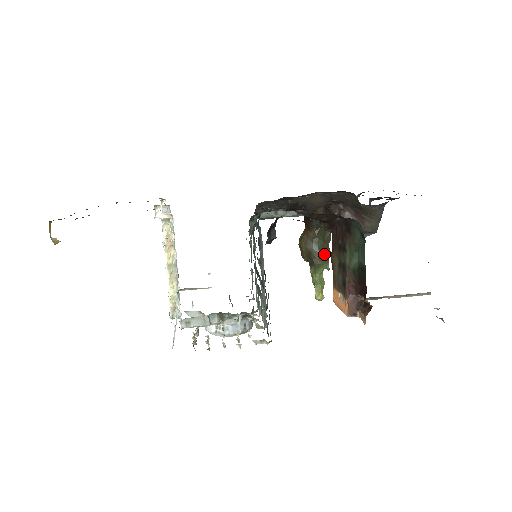
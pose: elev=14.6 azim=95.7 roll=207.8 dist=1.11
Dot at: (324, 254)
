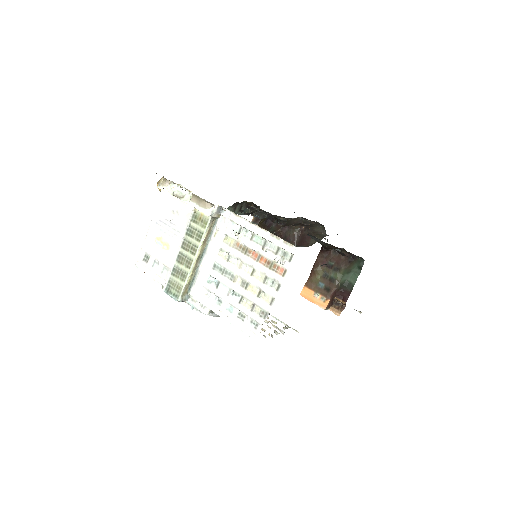
Dot at: occluded
